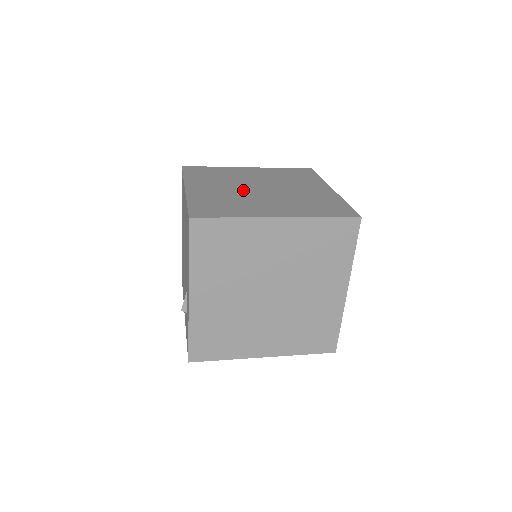
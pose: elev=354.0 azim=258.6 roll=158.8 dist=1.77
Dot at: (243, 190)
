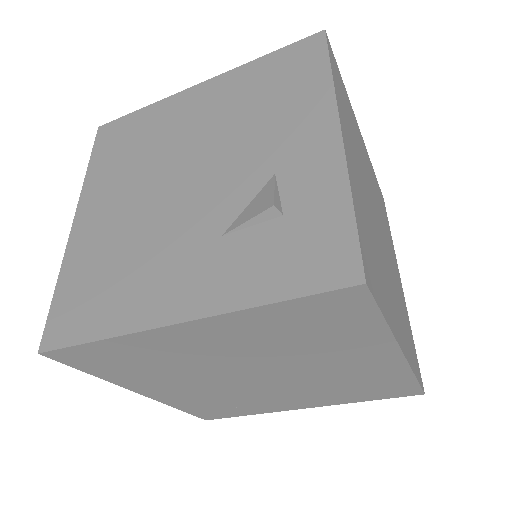
Dot at: occluded
